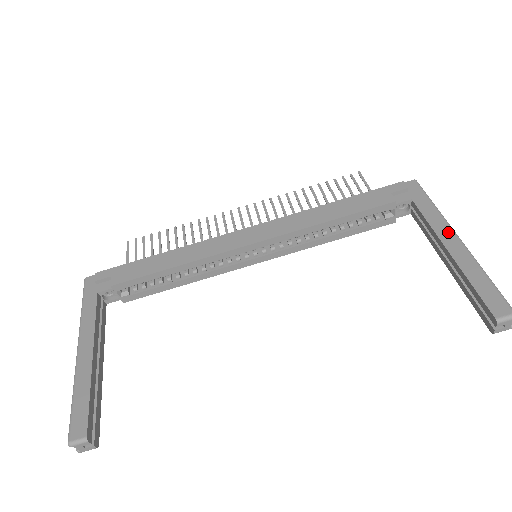
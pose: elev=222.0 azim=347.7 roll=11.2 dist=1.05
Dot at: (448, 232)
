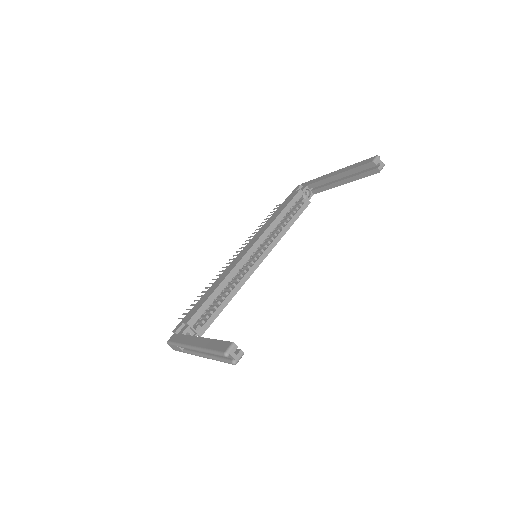
Dot at: (331, 174)
